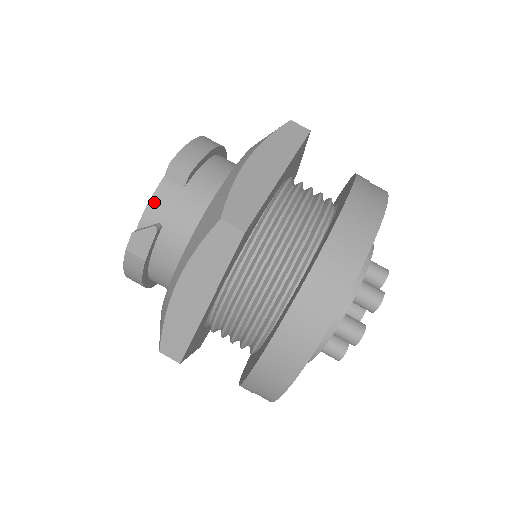
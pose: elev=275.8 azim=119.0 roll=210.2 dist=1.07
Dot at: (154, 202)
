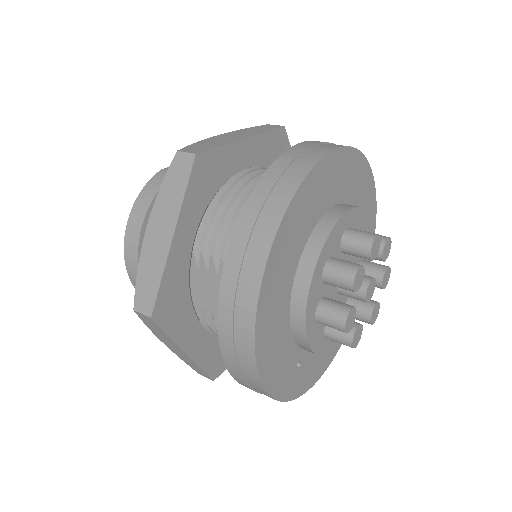
Dot at: occluded
